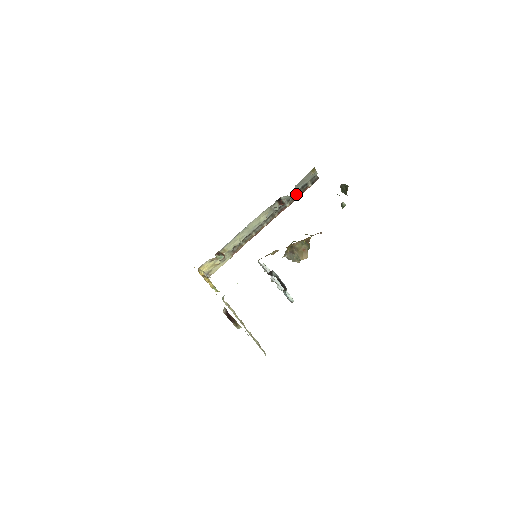
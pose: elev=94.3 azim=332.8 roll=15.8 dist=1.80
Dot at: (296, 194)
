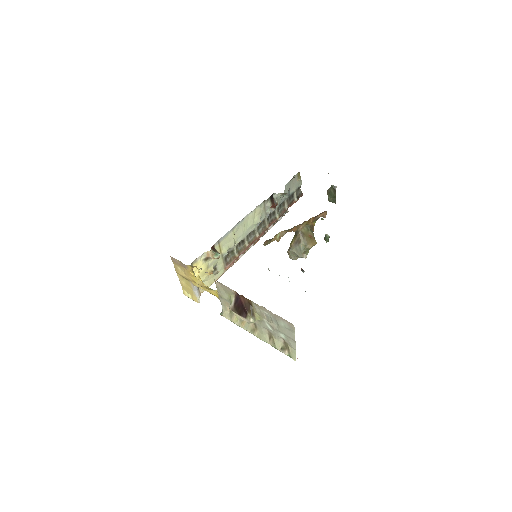
Dot at: (288, 190)
